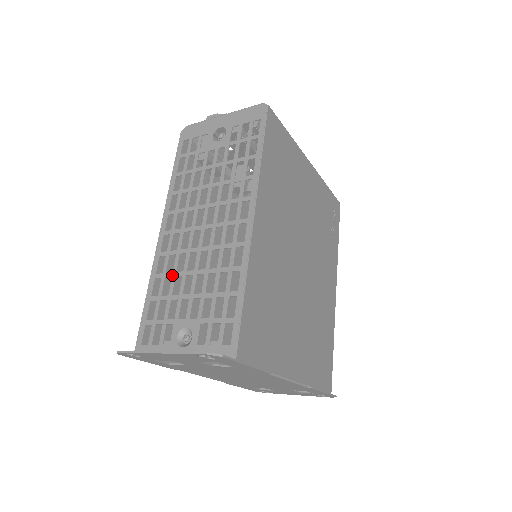
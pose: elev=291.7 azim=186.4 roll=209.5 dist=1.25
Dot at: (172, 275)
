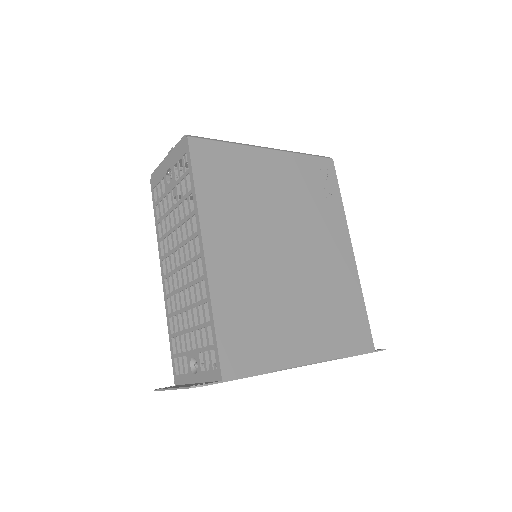
Dot at: (176, 314)
